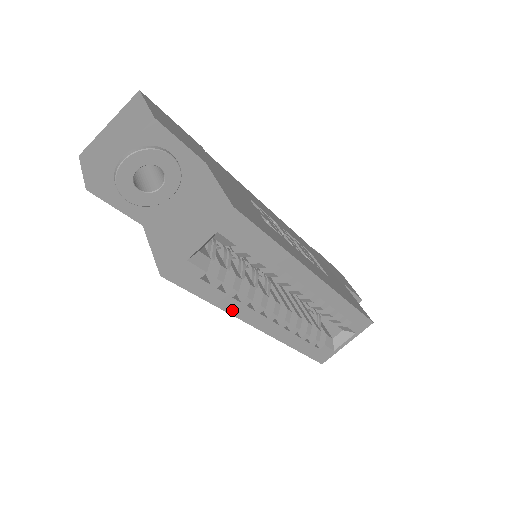
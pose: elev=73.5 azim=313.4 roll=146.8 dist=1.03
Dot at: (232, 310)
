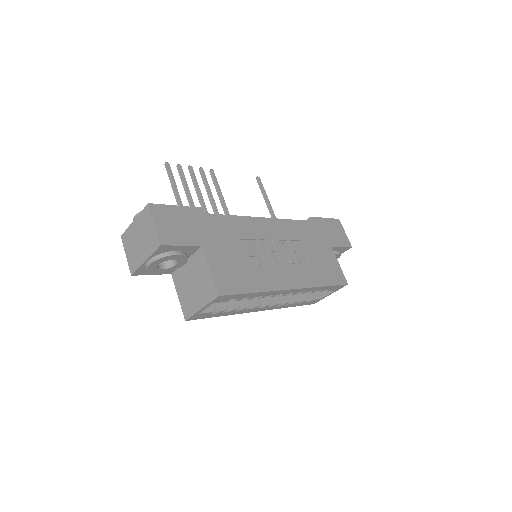
Dot at: (237, 313)
